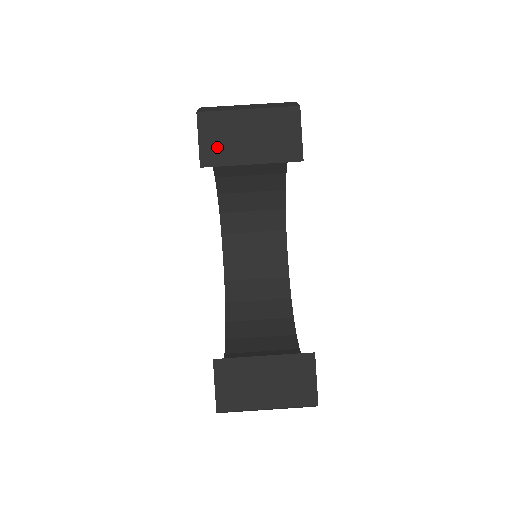
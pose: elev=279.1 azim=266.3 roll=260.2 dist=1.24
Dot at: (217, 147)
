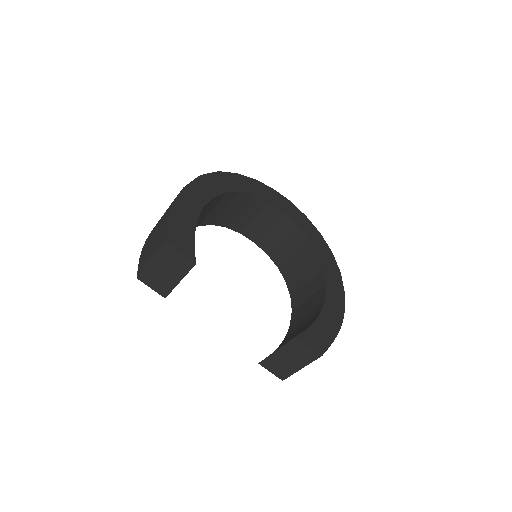
Dot at: (160, 286)
